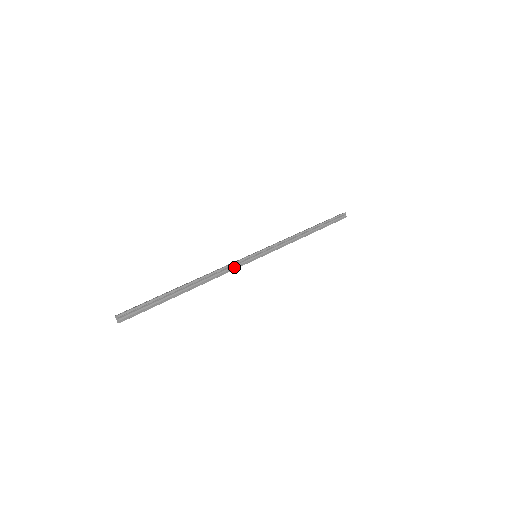
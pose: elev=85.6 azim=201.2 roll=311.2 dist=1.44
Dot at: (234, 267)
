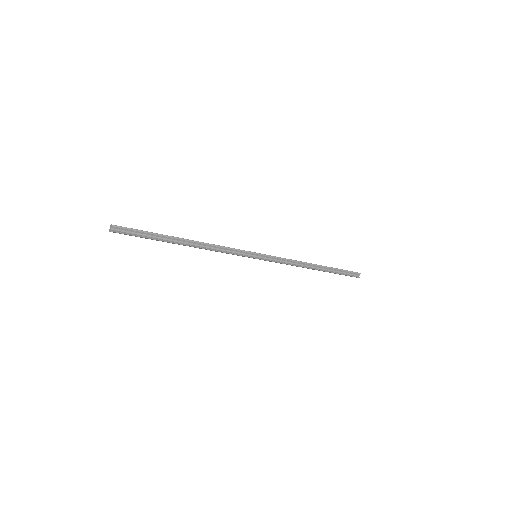
Dot at: (231, 252)
